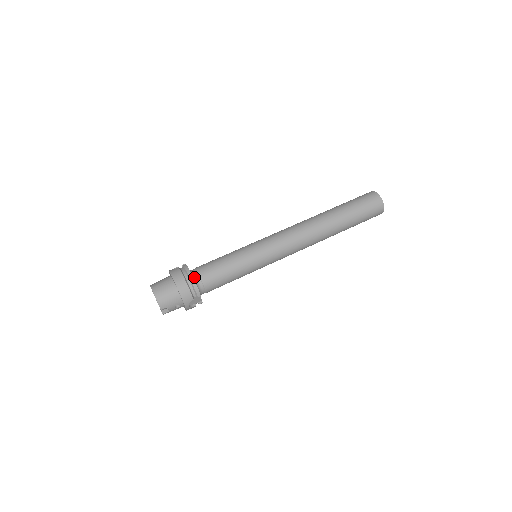
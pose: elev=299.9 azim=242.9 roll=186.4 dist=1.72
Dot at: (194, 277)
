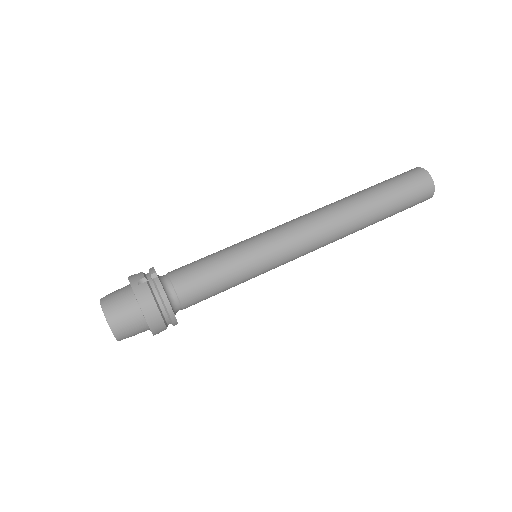
Dot at: (170, 298)
